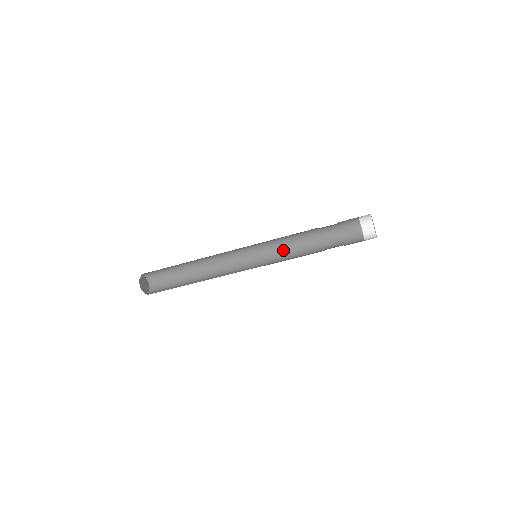
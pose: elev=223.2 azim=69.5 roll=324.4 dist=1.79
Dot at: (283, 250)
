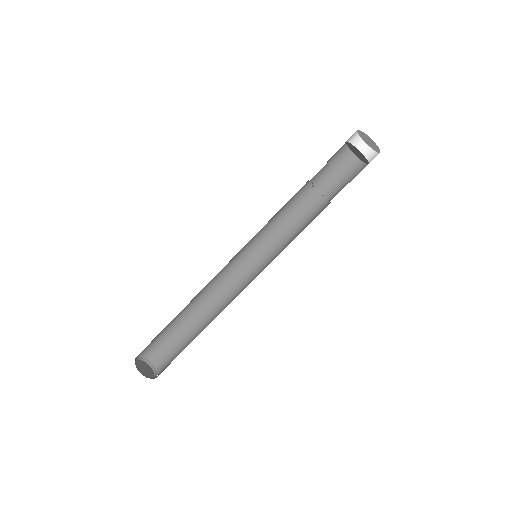
Dot at: (278, 228)
